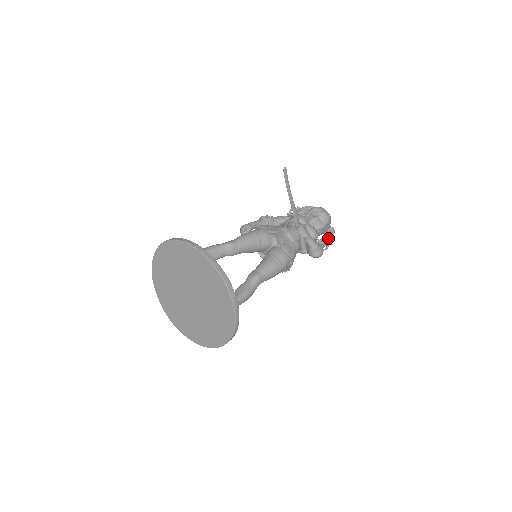
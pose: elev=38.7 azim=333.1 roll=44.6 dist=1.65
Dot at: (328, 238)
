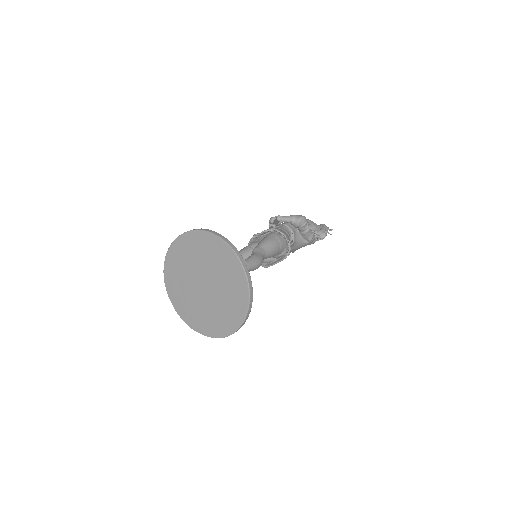
Dot at: (322, 228)
